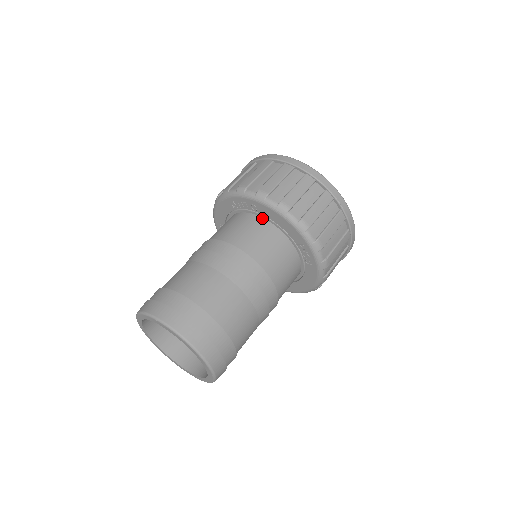
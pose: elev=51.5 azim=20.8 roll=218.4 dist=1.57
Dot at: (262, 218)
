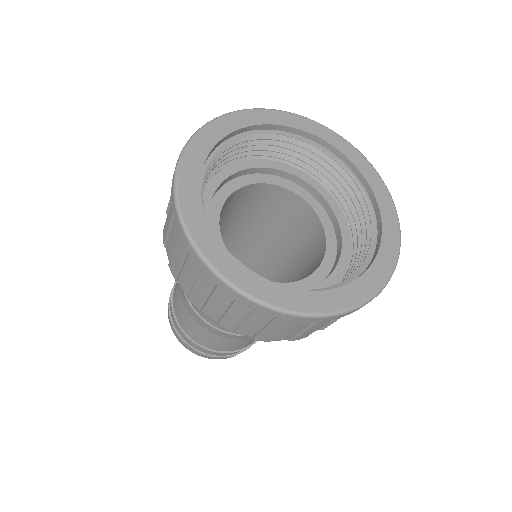
Dot at: occluded
